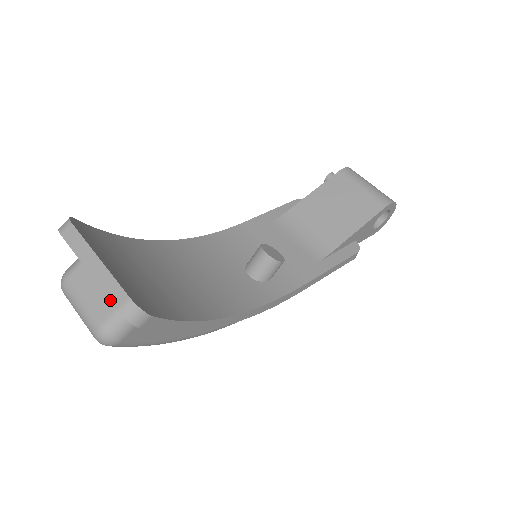
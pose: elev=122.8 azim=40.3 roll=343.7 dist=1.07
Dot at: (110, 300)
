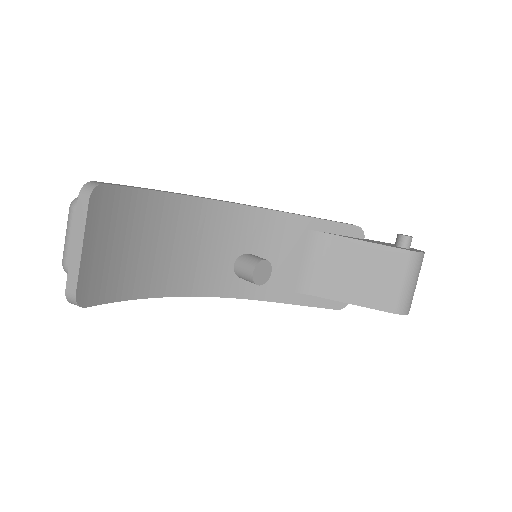
Dot at: (67, 280)
